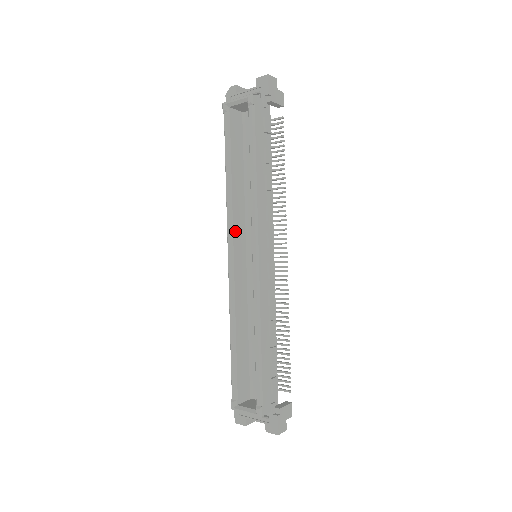
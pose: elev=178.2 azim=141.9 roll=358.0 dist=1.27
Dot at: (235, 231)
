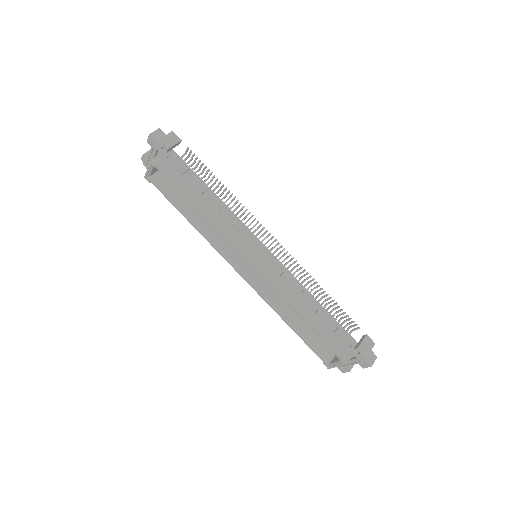
Dot at: (227, 253)
